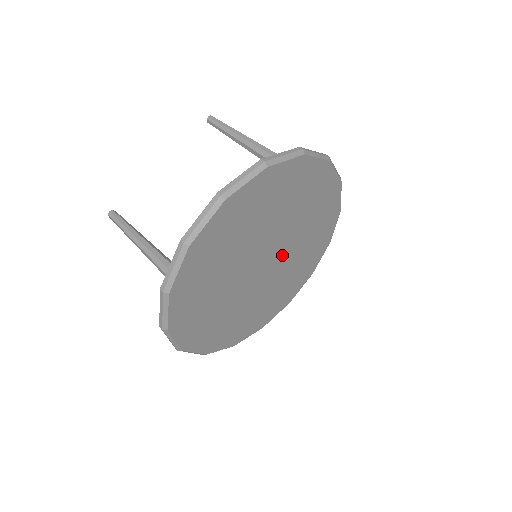
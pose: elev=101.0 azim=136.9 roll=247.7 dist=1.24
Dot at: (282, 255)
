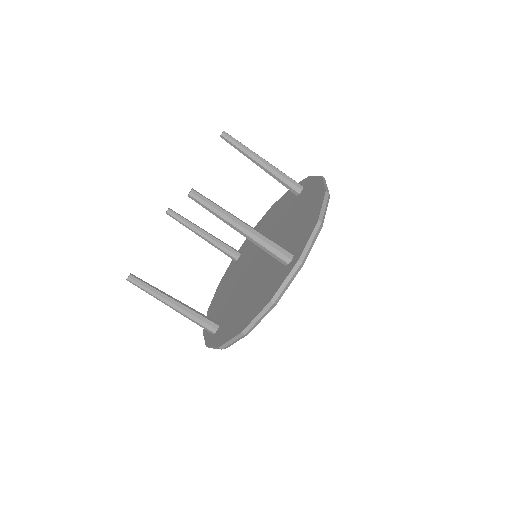
Dot at: occluded
